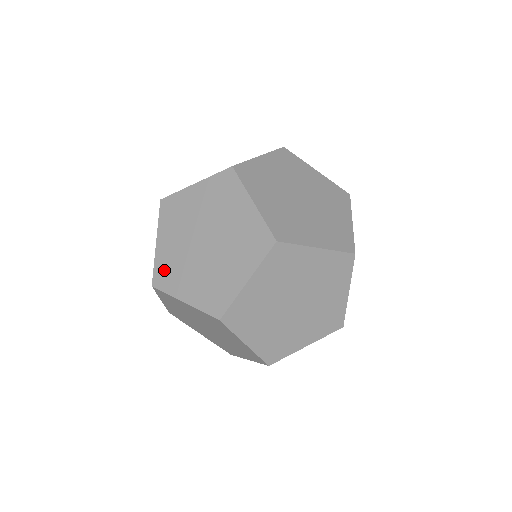
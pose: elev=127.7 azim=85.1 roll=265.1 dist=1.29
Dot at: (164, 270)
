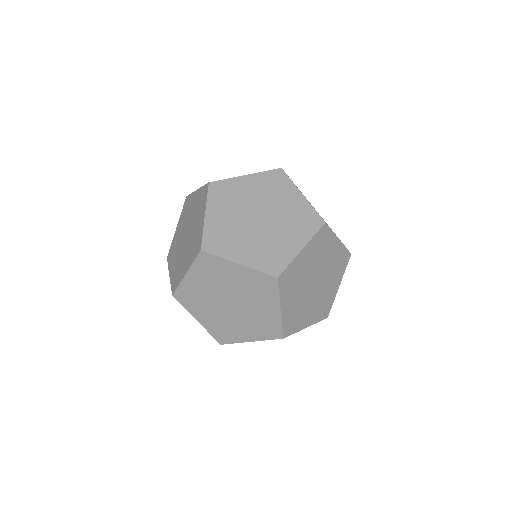
Dot at: (219, 333)
